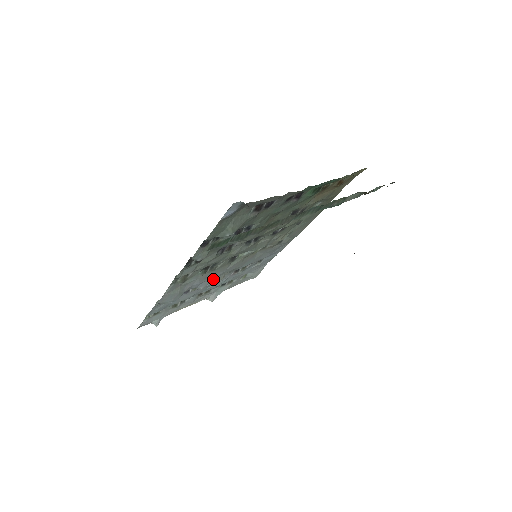
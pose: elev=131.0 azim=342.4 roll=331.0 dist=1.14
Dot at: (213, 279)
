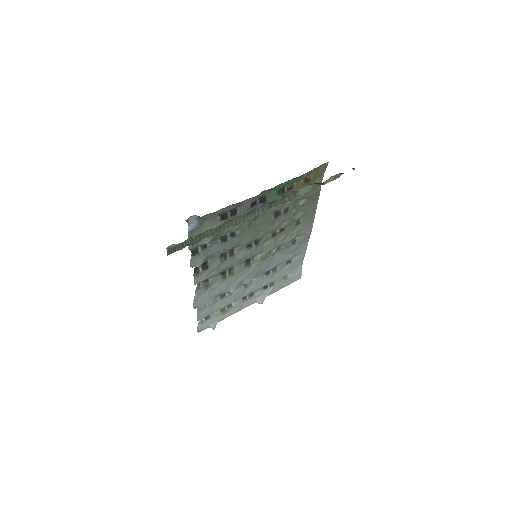
Dot at: (239, 282)
